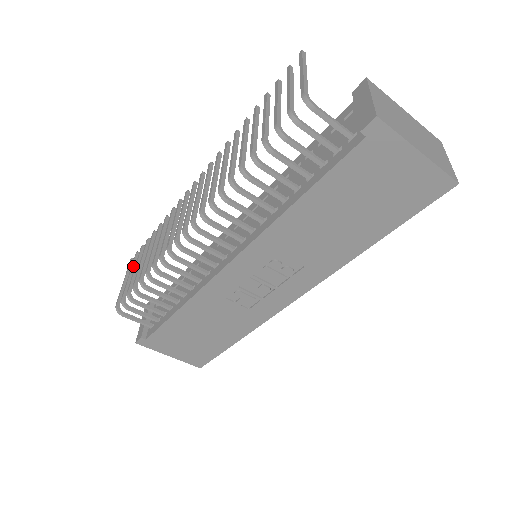
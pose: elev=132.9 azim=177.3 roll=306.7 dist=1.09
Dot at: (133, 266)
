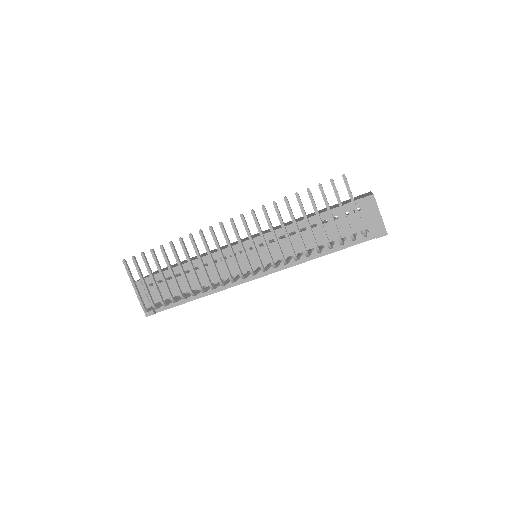
Dot at: (140, 272)
